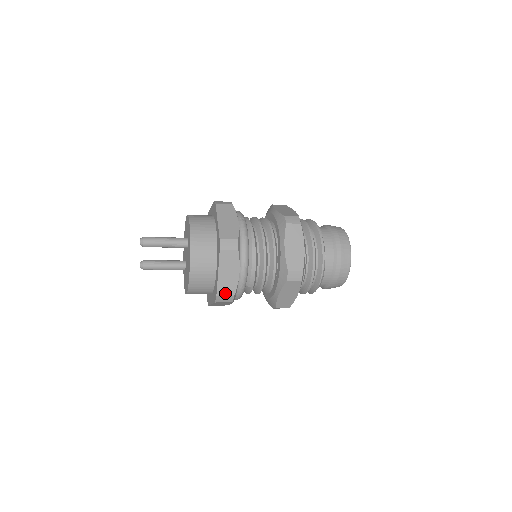
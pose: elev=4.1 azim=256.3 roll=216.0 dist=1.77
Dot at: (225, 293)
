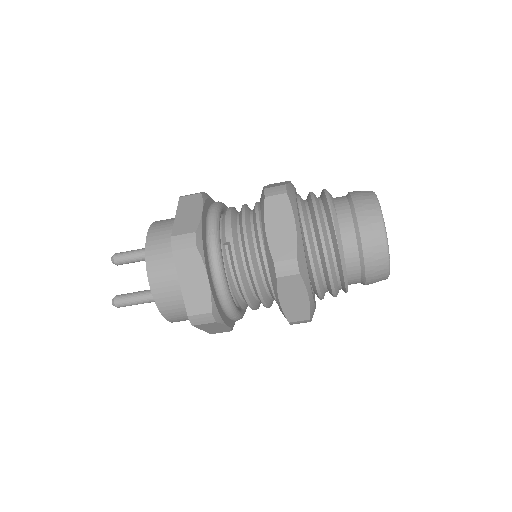
Dot at: (183, 232)
